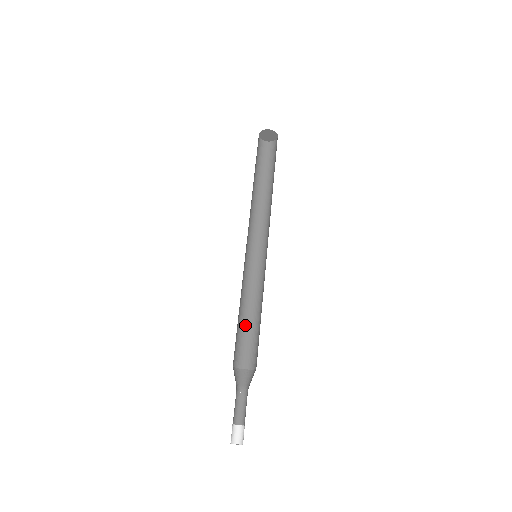
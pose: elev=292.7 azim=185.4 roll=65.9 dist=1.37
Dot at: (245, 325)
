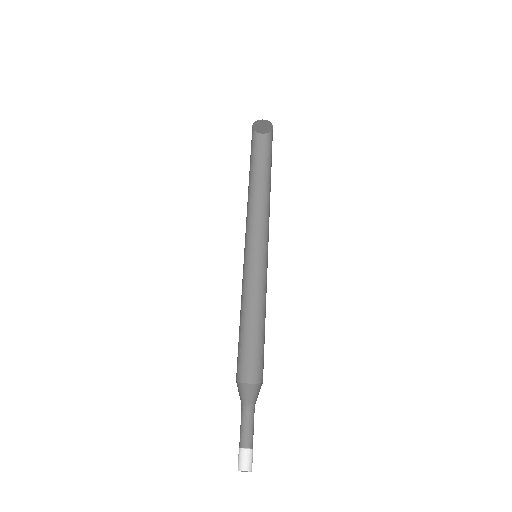
Dot at: (251, 334)
